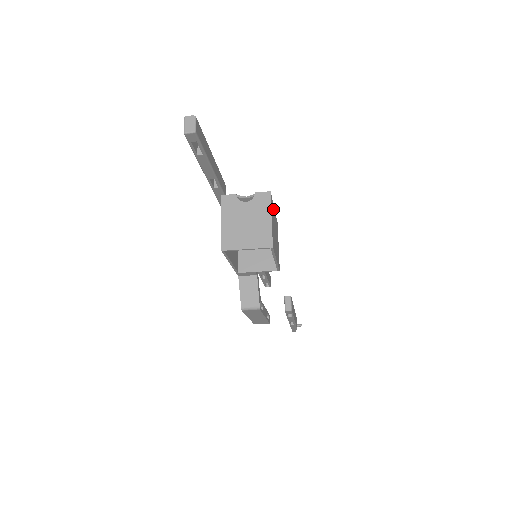
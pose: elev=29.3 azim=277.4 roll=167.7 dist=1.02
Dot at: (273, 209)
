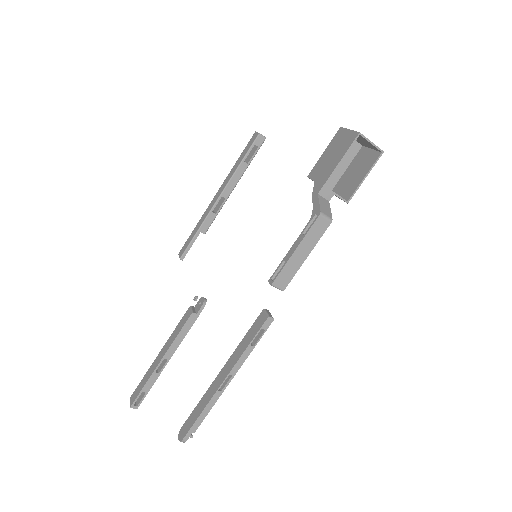
Dot at: (355, 162)
